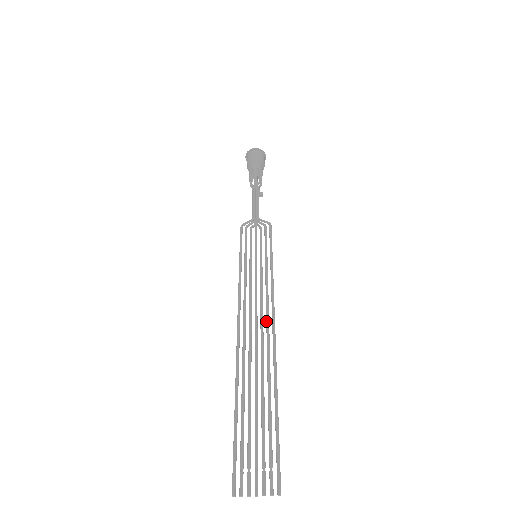
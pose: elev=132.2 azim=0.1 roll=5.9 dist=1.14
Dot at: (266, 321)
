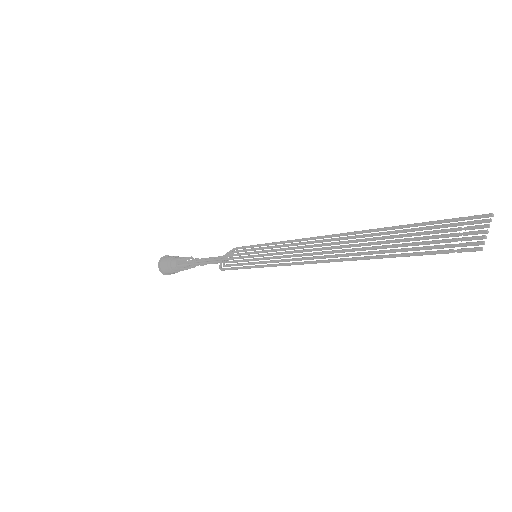
Dot at: (321, 241)
